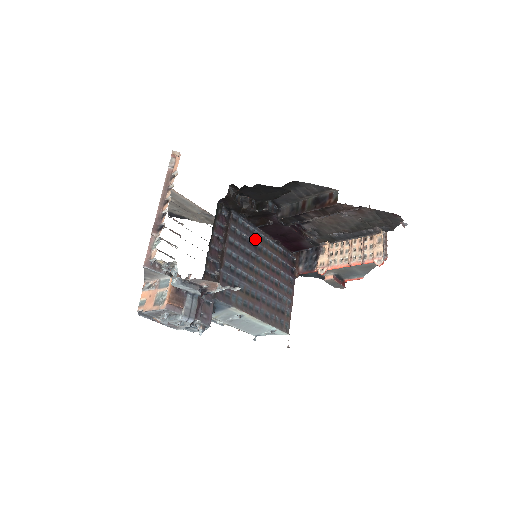
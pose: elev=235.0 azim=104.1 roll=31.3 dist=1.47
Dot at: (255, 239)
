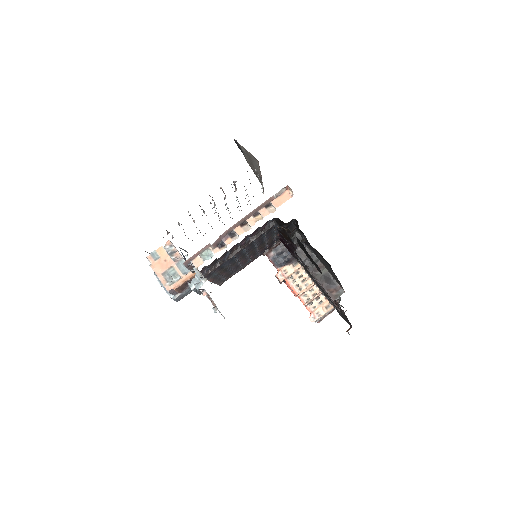
Dot at: (268, 238)
